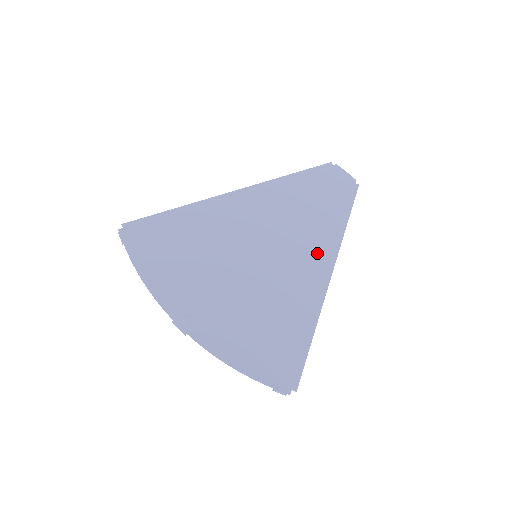
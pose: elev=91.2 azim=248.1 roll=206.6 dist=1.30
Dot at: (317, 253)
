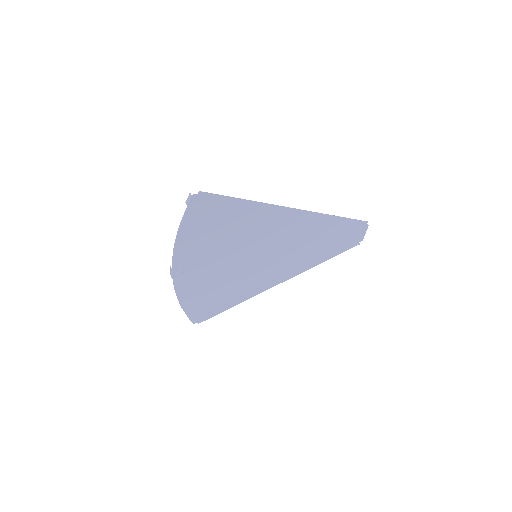
Dot at: (287, 270)
